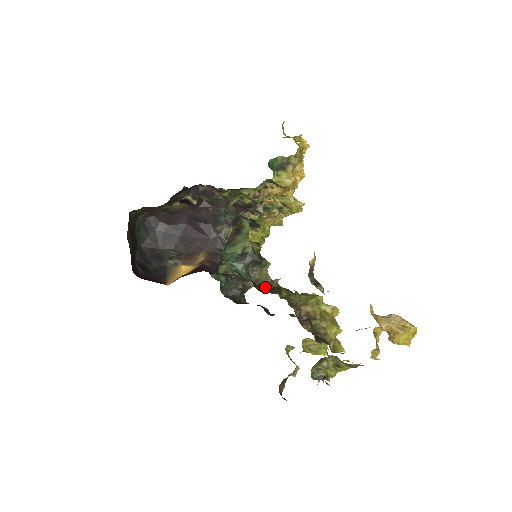
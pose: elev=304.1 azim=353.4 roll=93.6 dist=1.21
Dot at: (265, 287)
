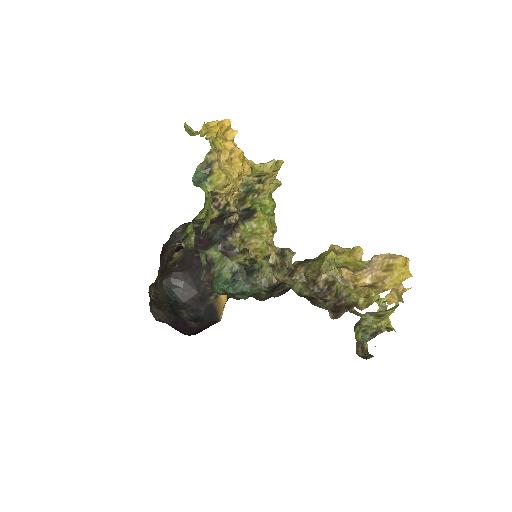
Dot at: (277, 282)
